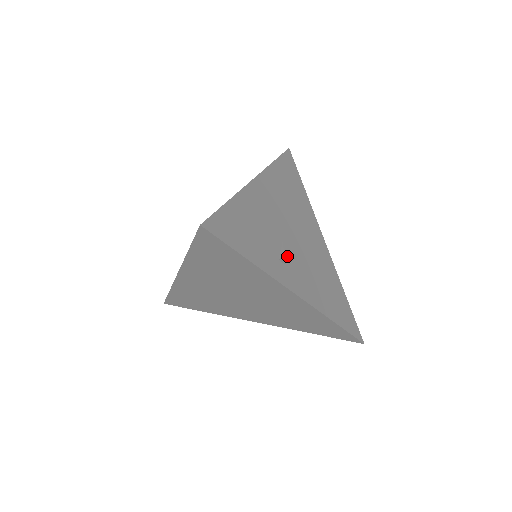
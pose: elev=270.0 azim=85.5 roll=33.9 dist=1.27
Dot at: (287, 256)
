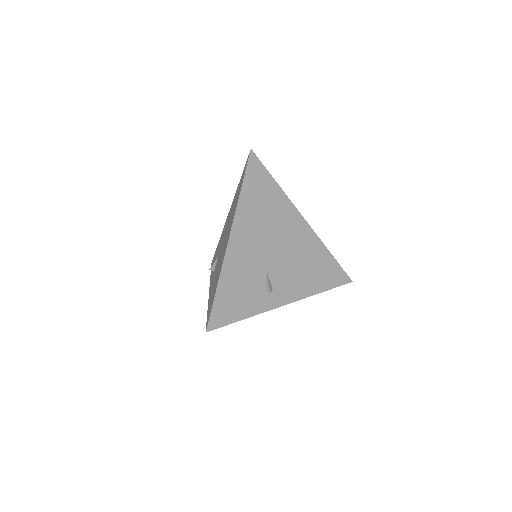
Dot at: (273, 280)
